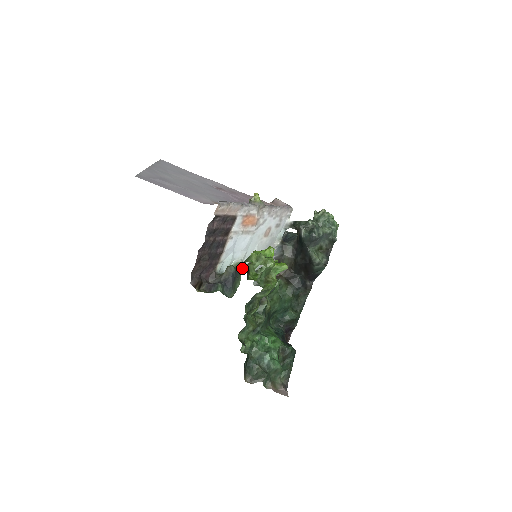
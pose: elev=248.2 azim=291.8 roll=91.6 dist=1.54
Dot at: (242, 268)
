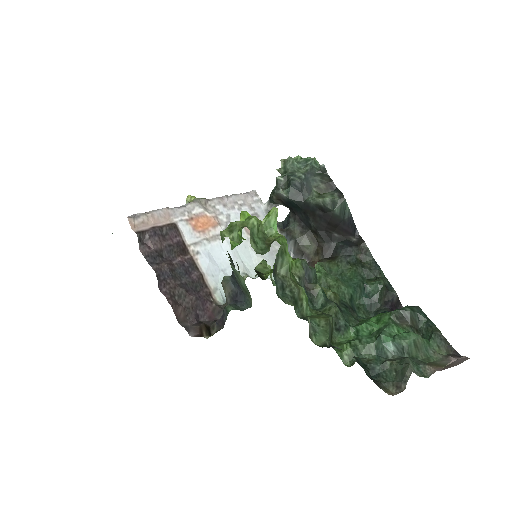
Dot at: (231, 262)
